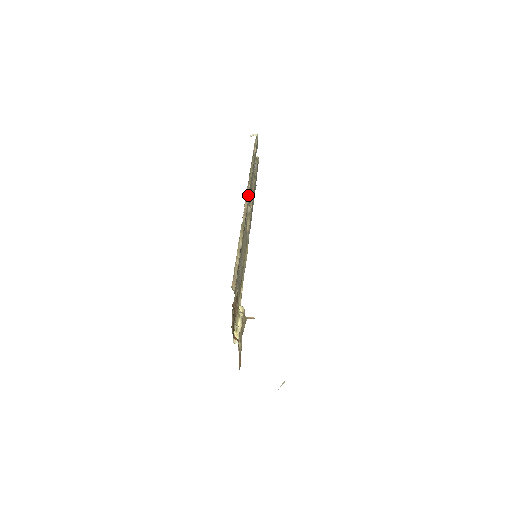
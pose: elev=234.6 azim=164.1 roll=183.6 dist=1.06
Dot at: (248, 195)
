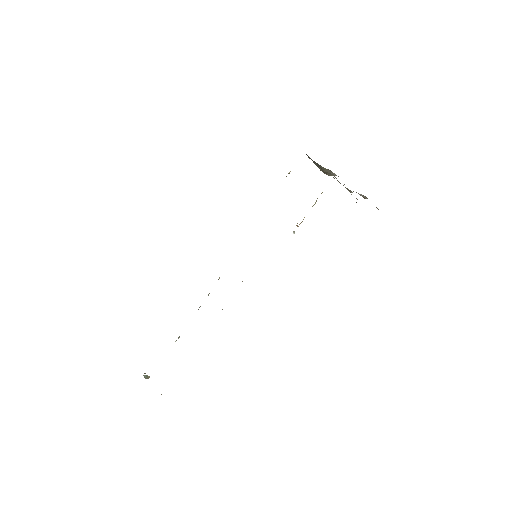
Dot at: occluded
